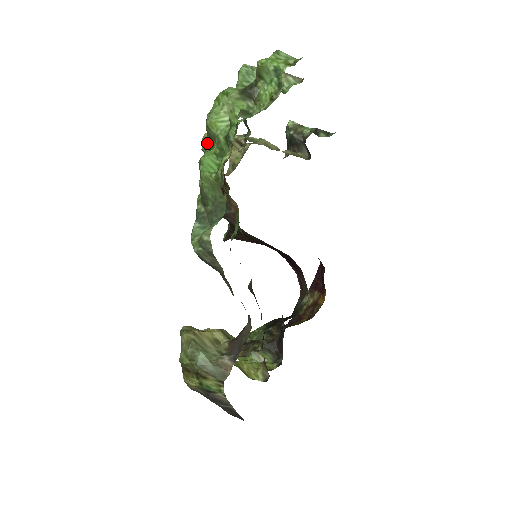
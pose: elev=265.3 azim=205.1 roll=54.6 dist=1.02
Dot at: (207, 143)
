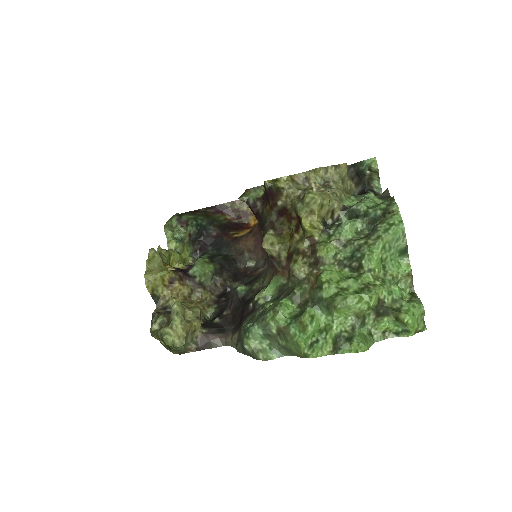
Dot at: (314, 208)
